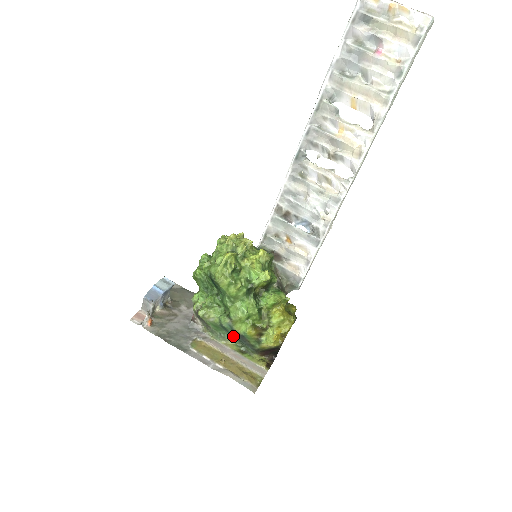
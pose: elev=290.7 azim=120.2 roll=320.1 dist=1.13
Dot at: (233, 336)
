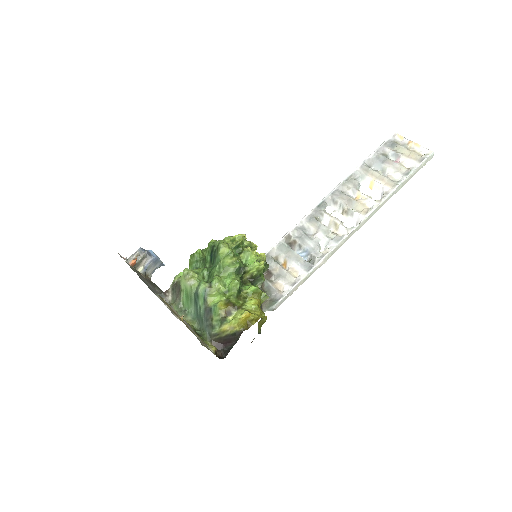
Dot at: (196, 316)
